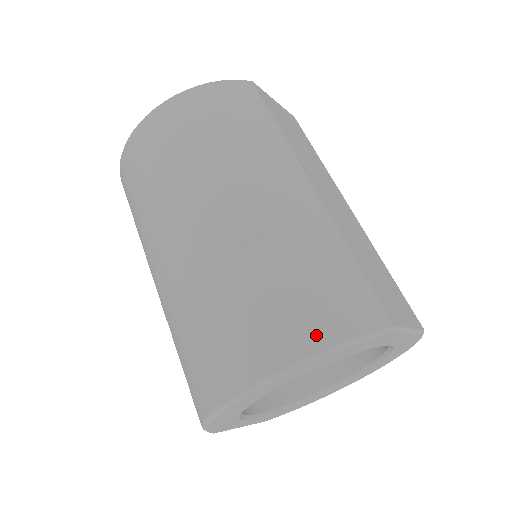
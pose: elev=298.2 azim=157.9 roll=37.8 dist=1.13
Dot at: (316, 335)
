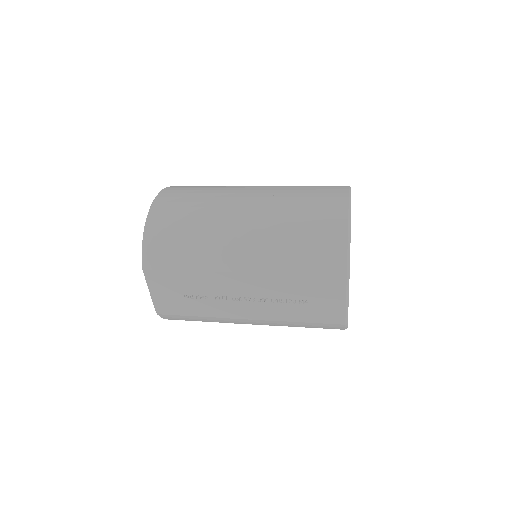
Dot at: occluded
